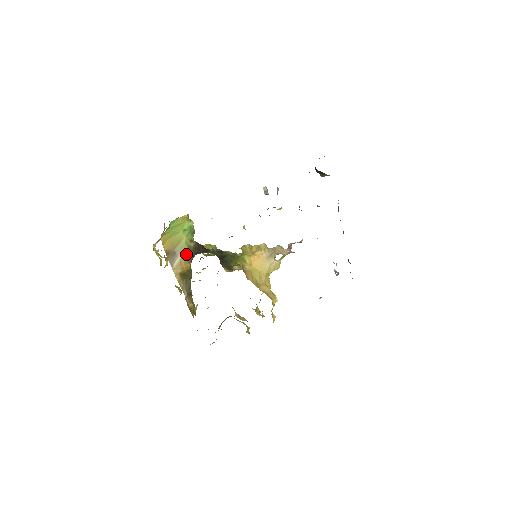
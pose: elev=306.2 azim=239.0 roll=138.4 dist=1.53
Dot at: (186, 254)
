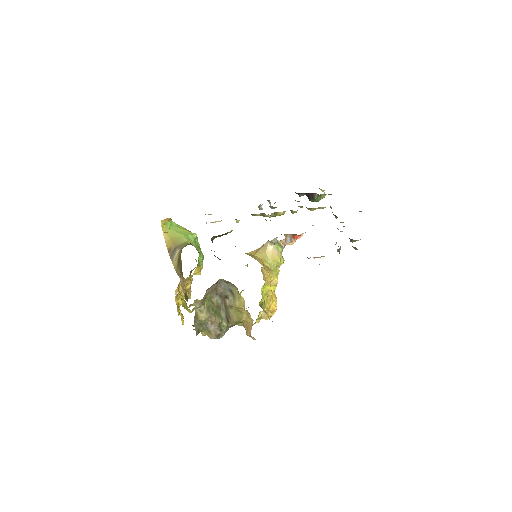
Dot at: occluded
